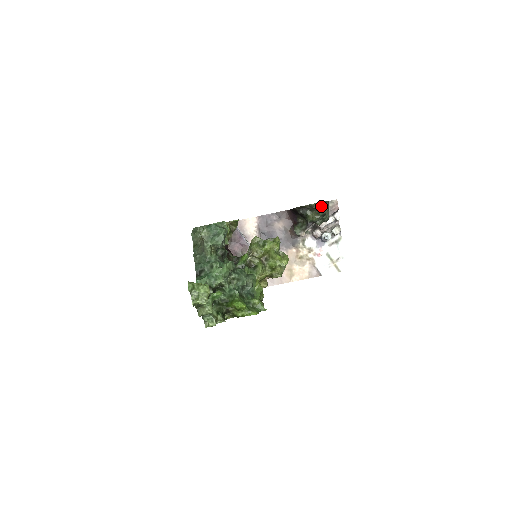
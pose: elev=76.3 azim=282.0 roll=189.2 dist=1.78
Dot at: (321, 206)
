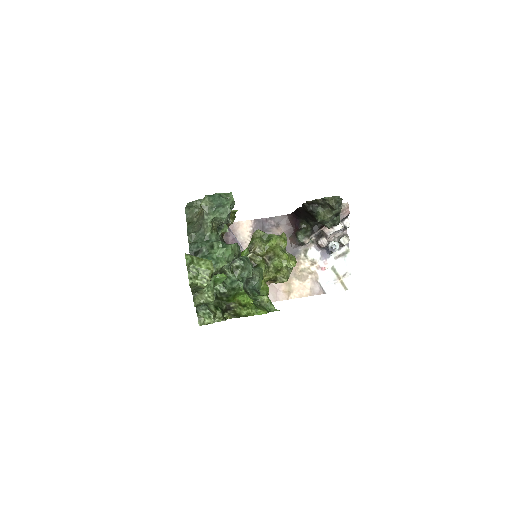
Dot at: (336, 201)
